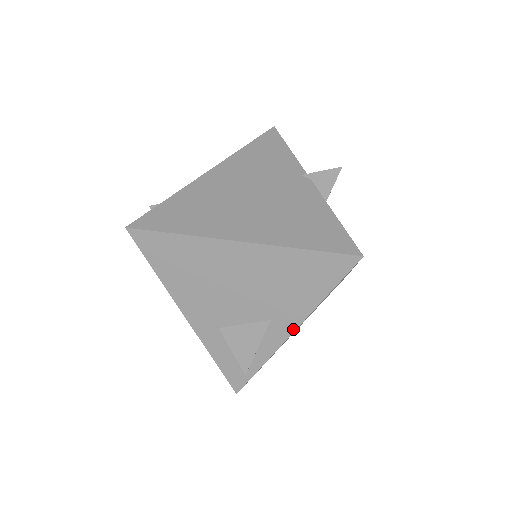
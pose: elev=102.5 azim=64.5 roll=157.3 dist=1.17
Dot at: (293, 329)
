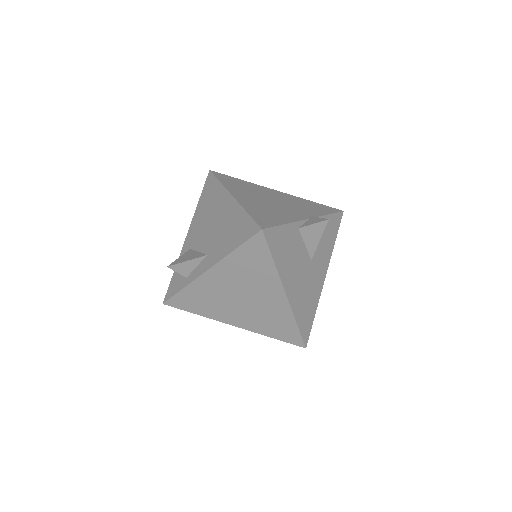
Dot at: (209, 267)
